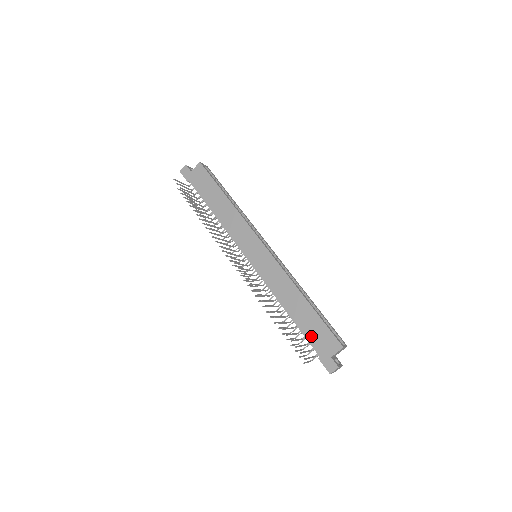
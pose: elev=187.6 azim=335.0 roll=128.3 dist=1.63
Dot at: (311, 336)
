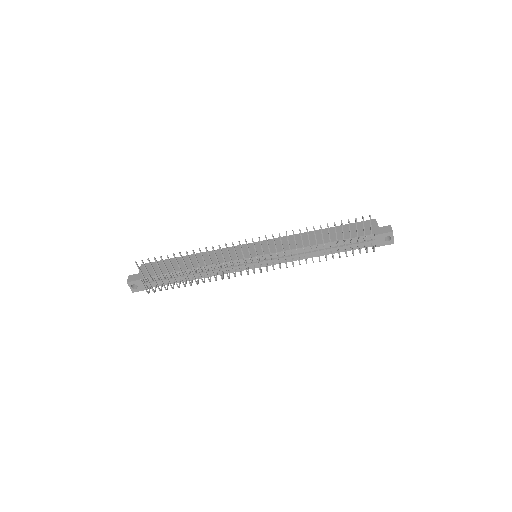
Dot at: (353, 234)
